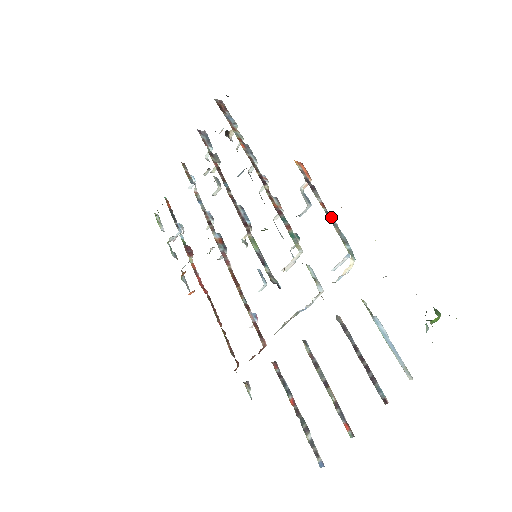
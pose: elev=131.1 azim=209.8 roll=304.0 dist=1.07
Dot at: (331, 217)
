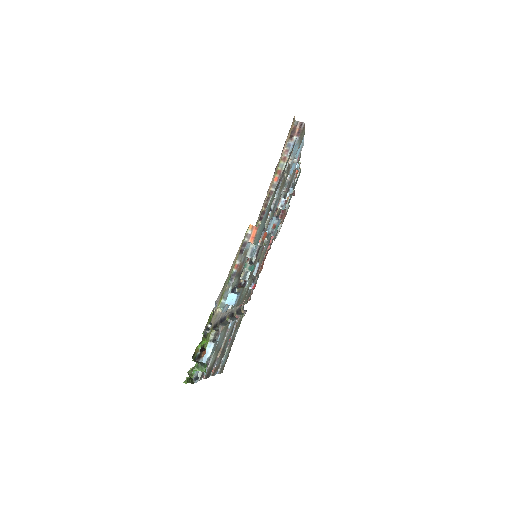
Dot at: (234, 277)
